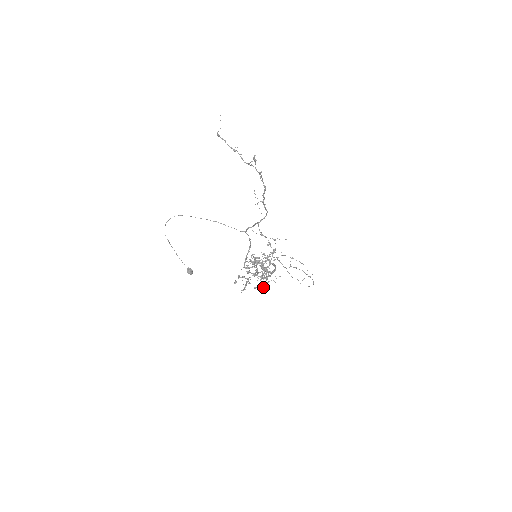
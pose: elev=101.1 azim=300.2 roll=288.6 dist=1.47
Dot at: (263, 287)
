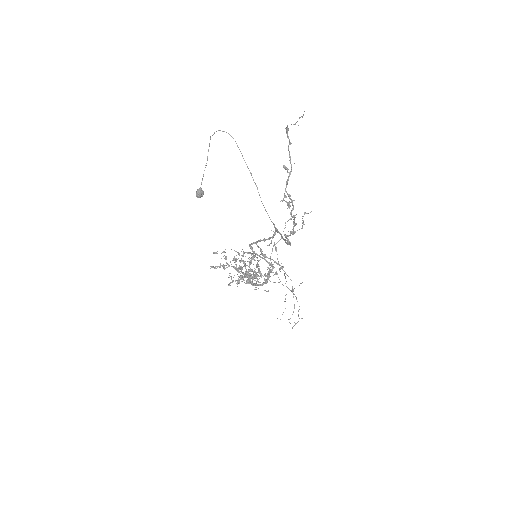
Dot at: (239, 282)
